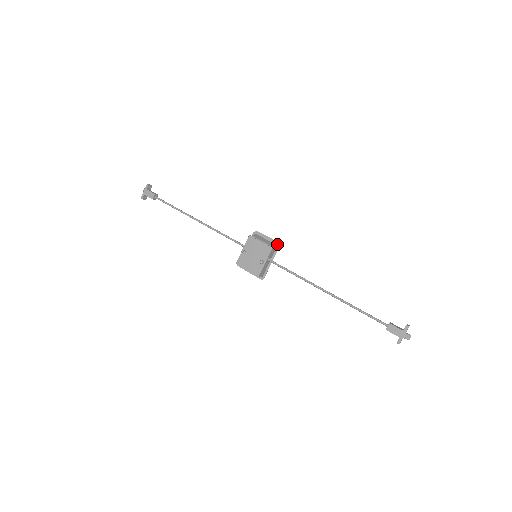
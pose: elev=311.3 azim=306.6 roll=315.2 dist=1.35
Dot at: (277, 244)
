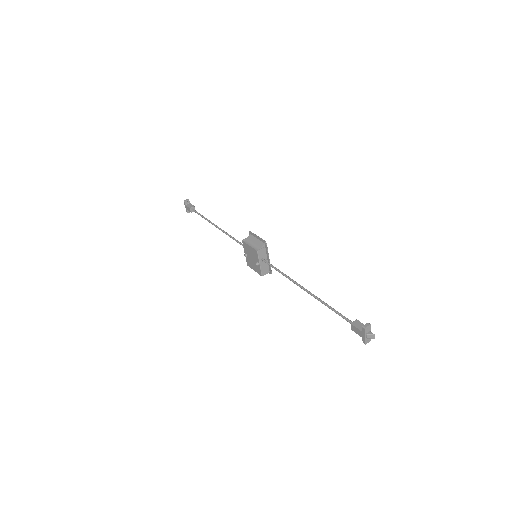
Dot at: (264, 243)
